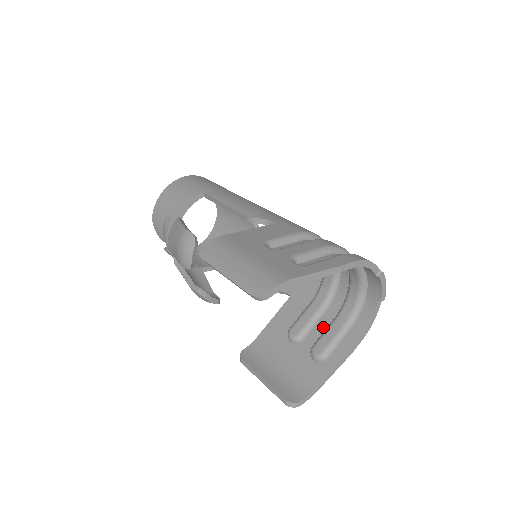
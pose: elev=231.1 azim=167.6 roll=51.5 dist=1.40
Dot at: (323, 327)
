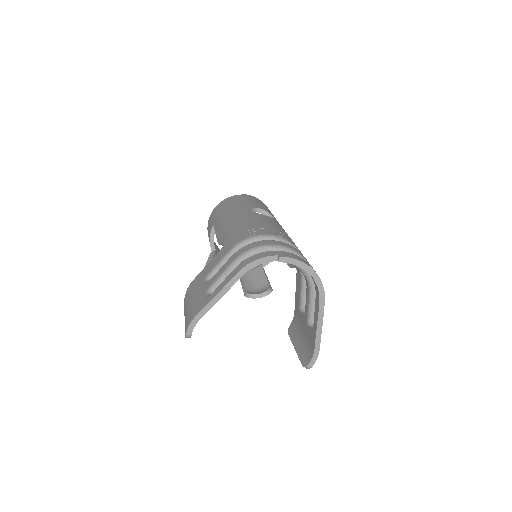
Dot at: occluded
